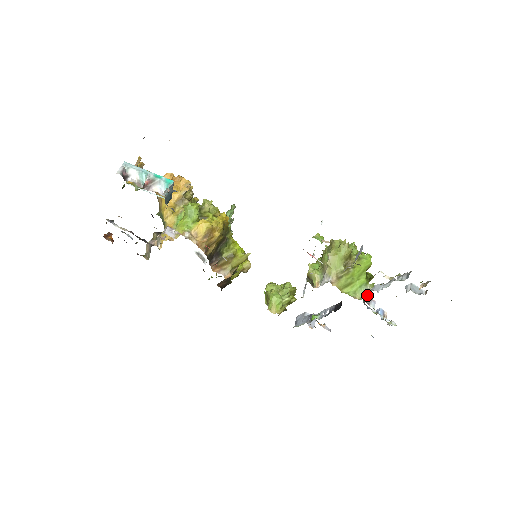
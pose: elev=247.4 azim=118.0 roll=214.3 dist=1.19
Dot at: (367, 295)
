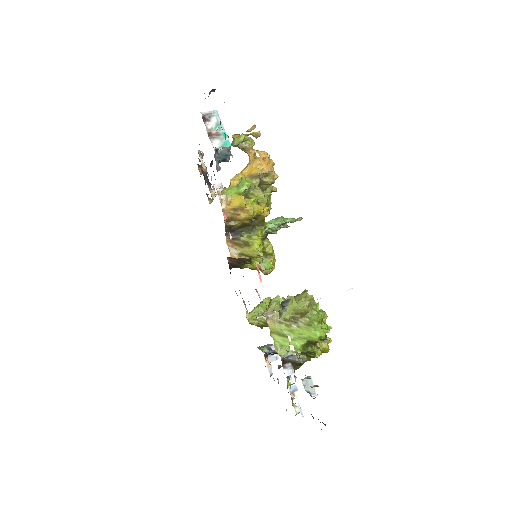
Dot at: (285, 356)
